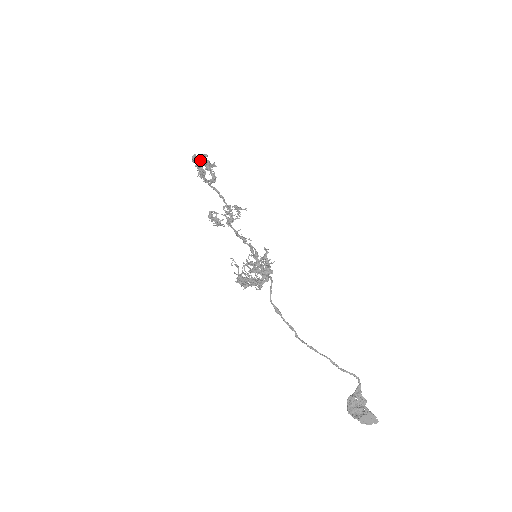
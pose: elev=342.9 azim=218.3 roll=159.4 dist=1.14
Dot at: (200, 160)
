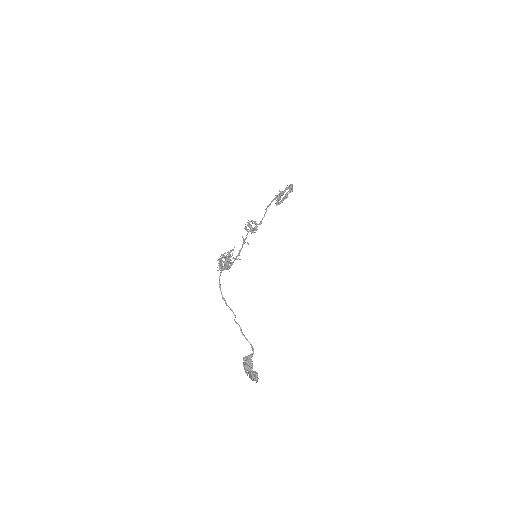
Dot at: occluded
